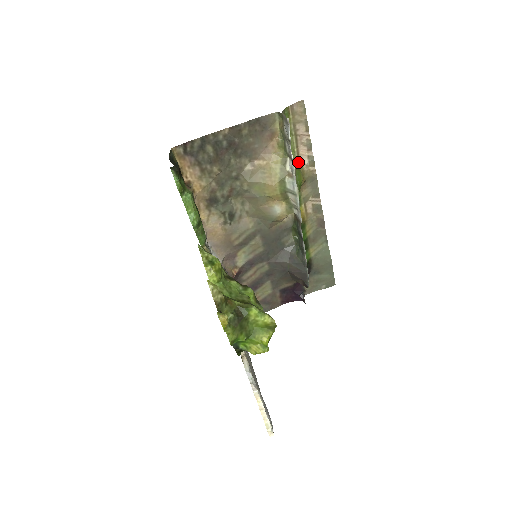
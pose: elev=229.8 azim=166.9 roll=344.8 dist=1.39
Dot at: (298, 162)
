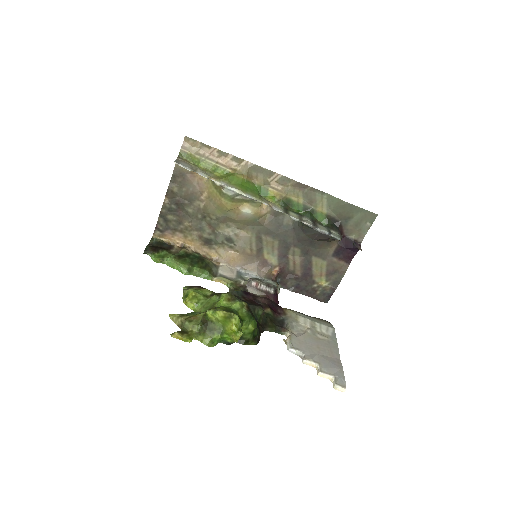
Dot at: (229, 169)
